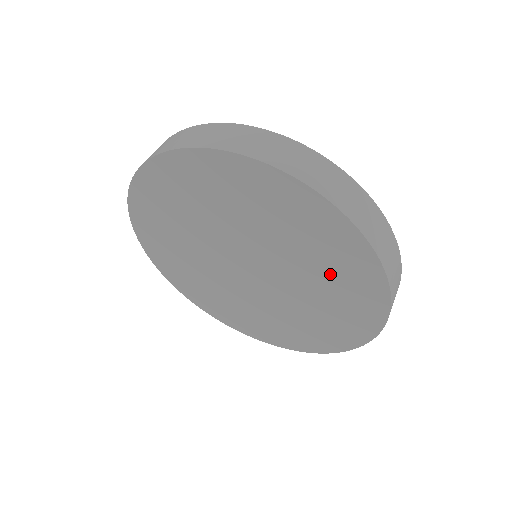
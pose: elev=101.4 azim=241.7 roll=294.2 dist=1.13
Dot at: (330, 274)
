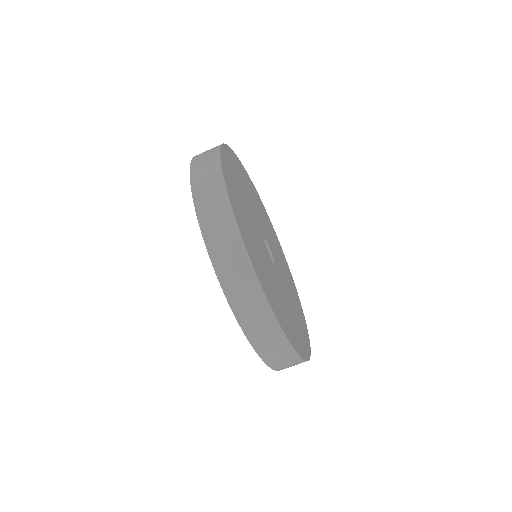
Dot at: occluded
